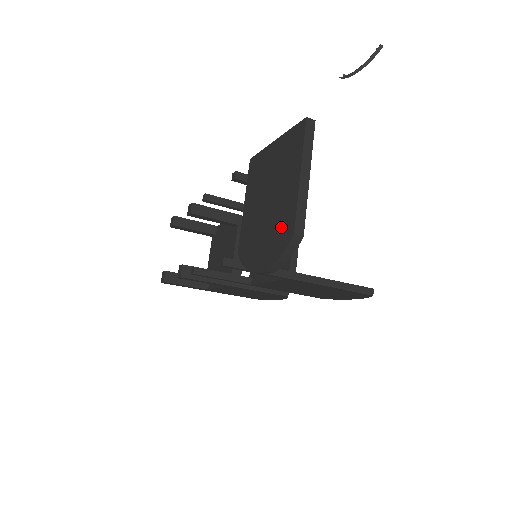
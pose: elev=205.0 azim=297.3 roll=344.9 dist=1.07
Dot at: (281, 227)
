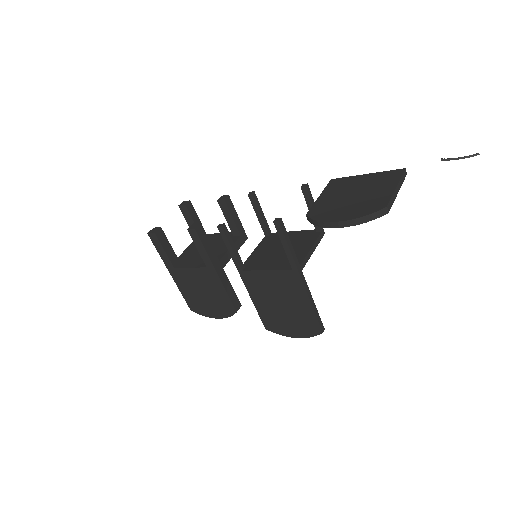
Dot at: (371, 204)
